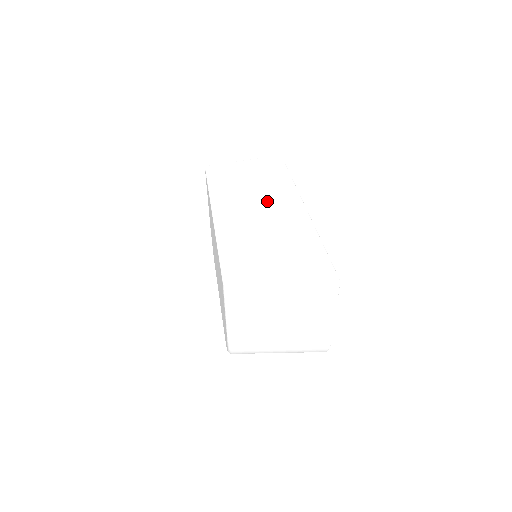
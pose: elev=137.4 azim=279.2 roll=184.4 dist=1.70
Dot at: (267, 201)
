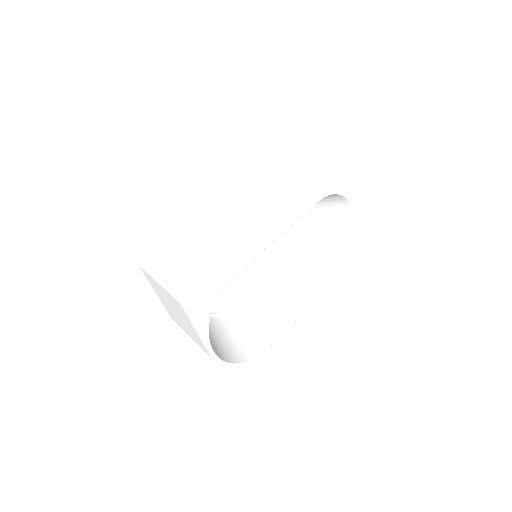
Dot at: (257, 207)
